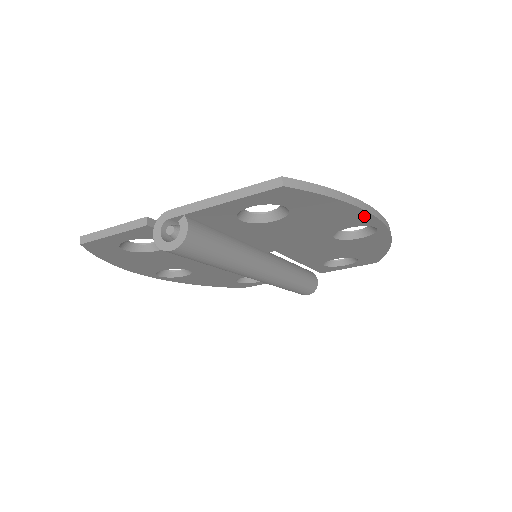
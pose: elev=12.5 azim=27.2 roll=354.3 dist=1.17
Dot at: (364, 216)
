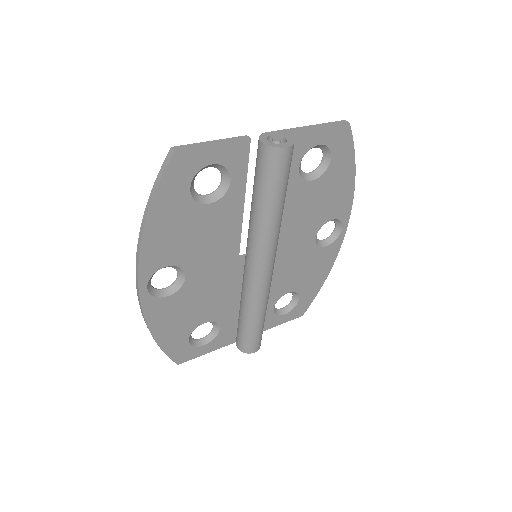
Dot at: (349, 201)
